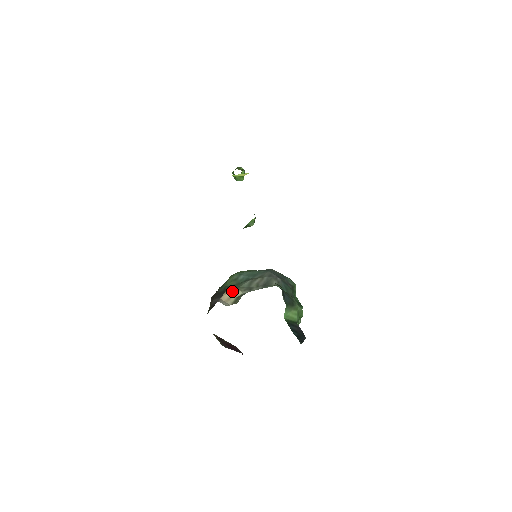
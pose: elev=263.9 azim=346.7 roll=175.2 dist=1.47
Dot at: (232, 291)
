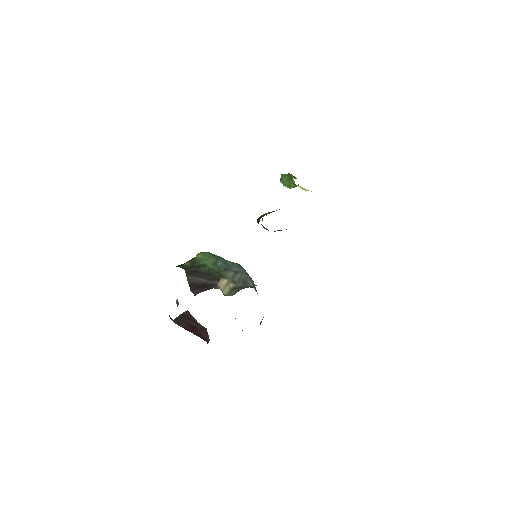
Dot at: (227, 280)
